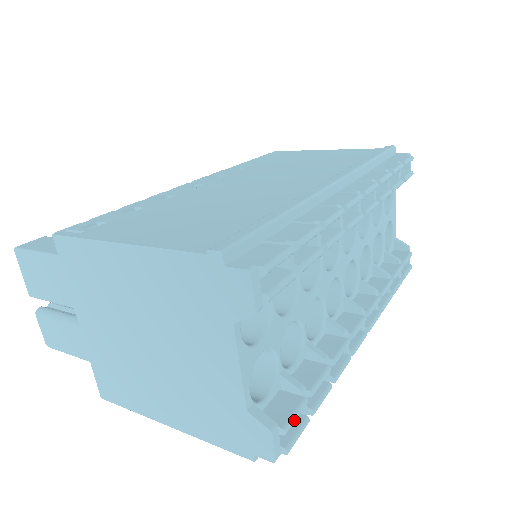
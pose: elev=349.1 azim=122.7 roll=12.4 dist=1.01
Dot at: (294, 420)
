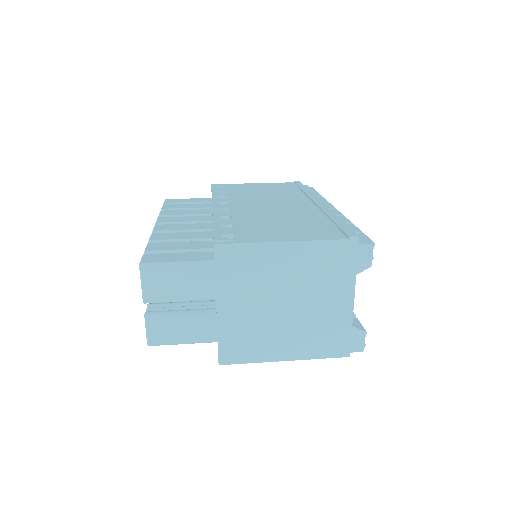
Dot at: (363, 328)
